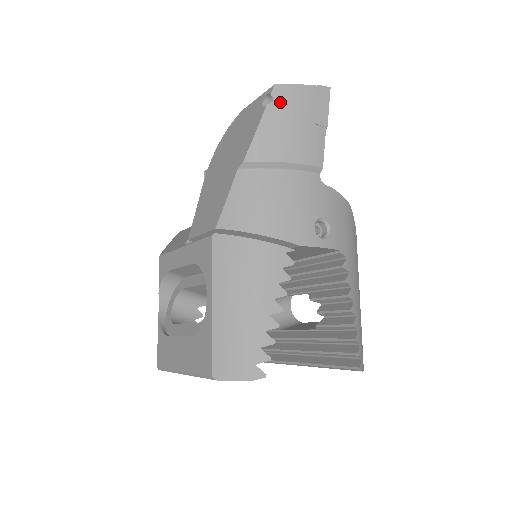
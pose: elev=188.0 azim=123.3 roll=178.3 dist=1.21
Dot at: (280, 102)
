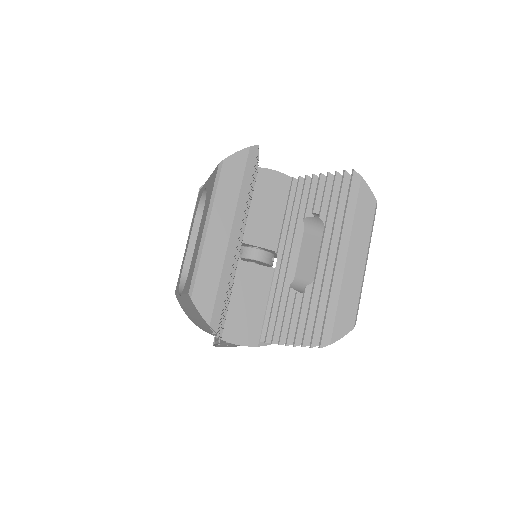
Dot at: occluded
